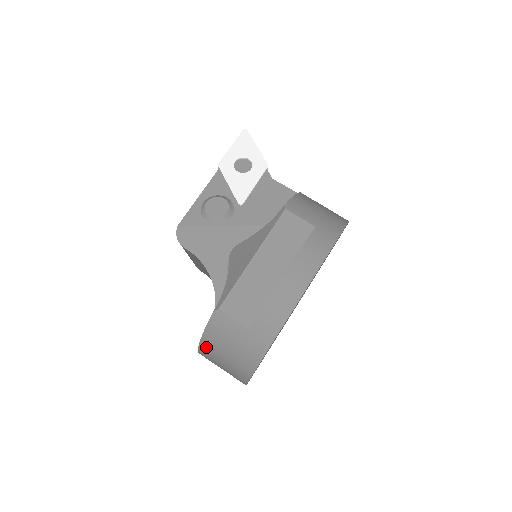
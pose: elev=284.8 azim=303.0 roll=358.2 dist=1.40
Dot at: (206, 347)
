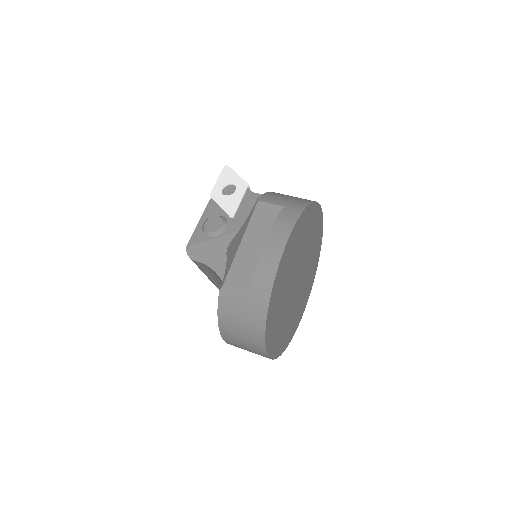
Dot at: (224, 327)
